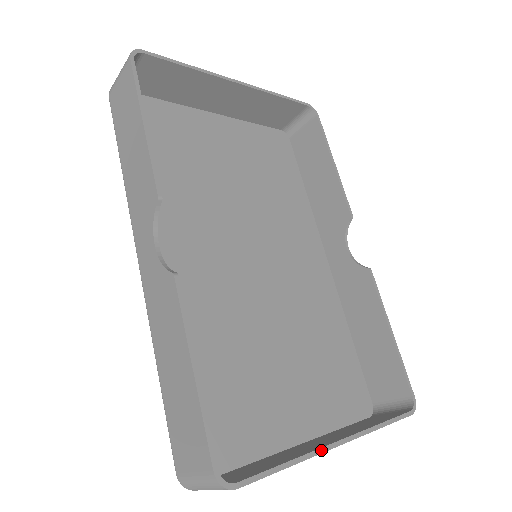
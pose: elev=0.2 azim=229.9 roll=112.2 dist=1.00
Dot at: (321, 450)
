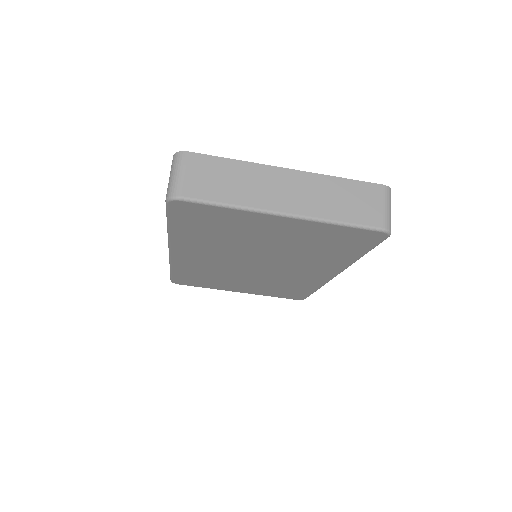
Dot at: (266, 166)
